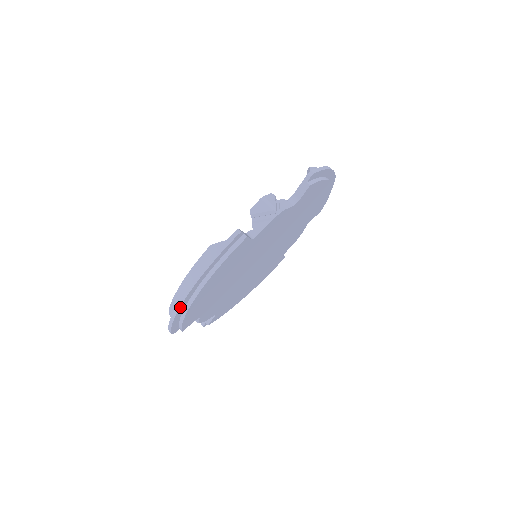
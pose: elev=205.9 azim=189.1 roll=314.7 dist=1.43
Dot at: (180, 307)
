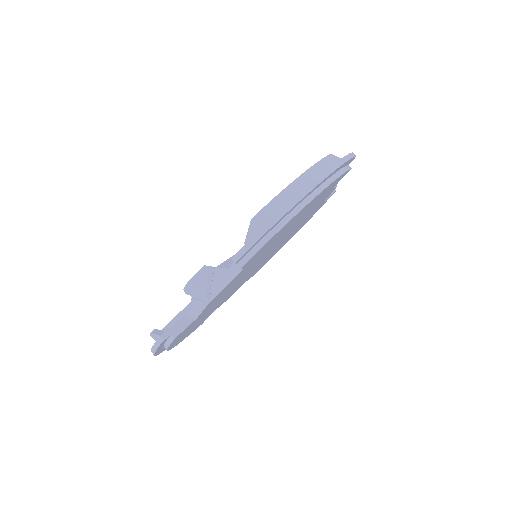
Dot at: (164, 350)
